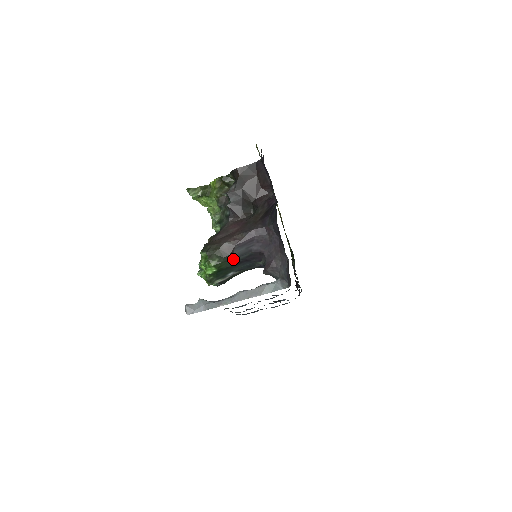
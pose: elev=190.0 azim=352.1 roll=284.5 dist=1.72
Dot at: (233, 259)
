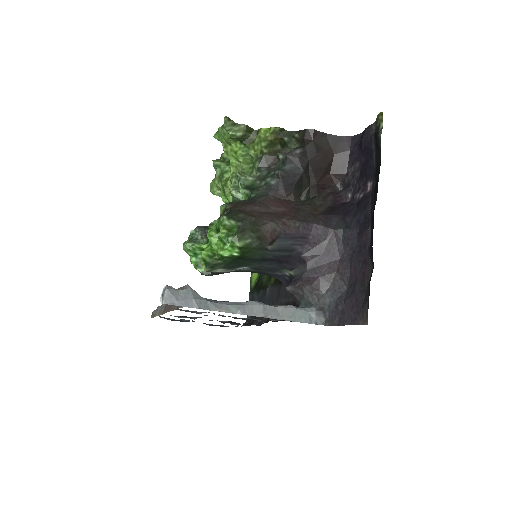
Dot at: (268, 250)
